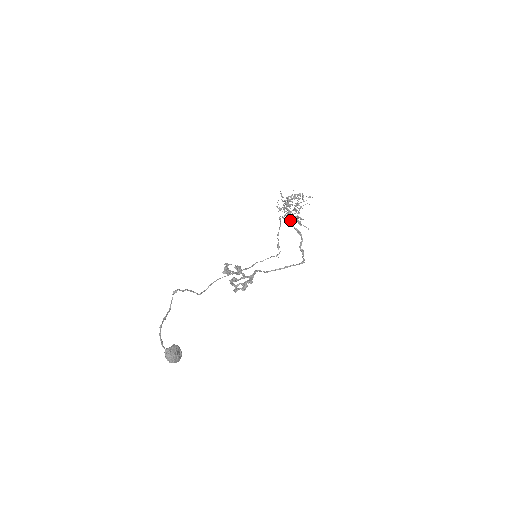
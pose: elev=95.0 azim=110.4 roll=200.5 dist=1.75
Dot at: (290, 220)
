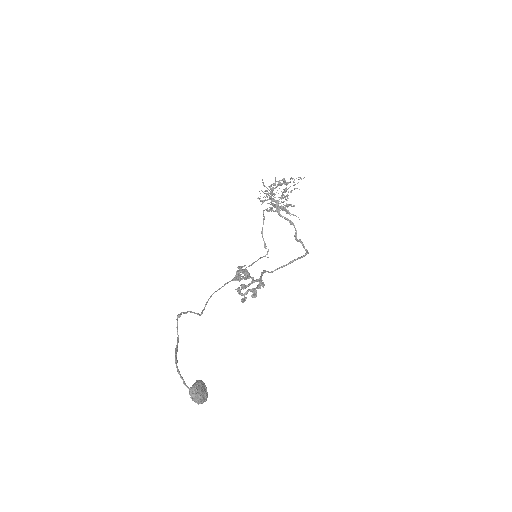
Dot at: (279, 210)
